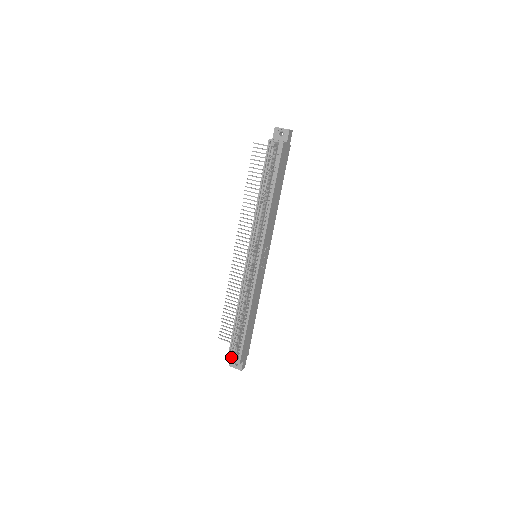
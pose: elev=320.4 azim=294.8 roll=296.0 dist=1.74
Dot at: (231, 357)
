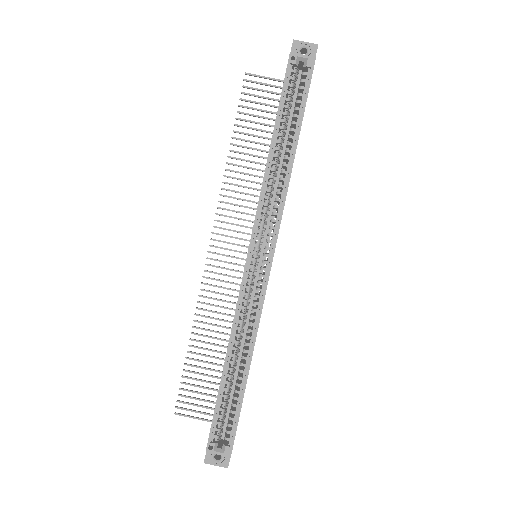
Dot at: (214, 445)
